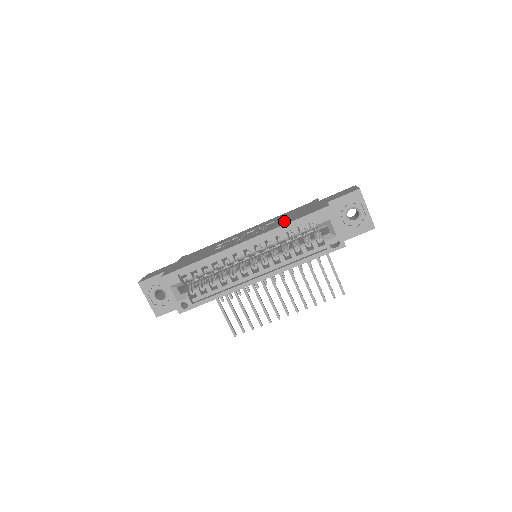
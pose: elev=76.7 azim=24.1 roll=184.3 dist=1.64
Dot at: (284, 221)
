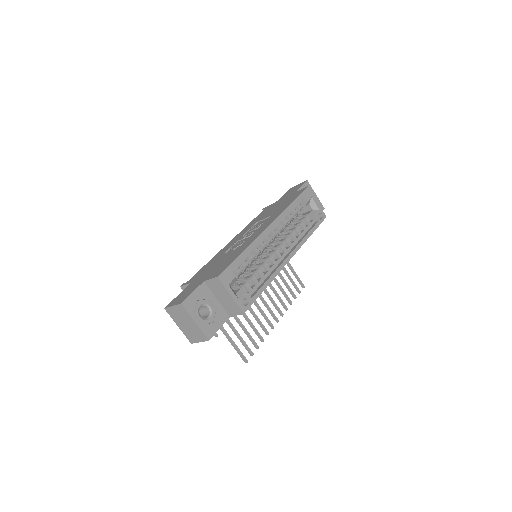
Dot at: (279, 209)
